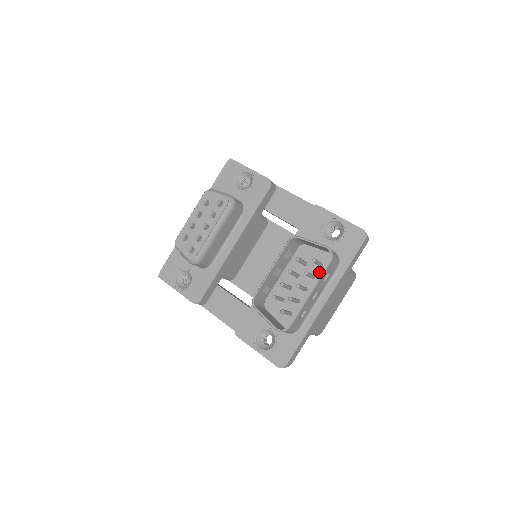
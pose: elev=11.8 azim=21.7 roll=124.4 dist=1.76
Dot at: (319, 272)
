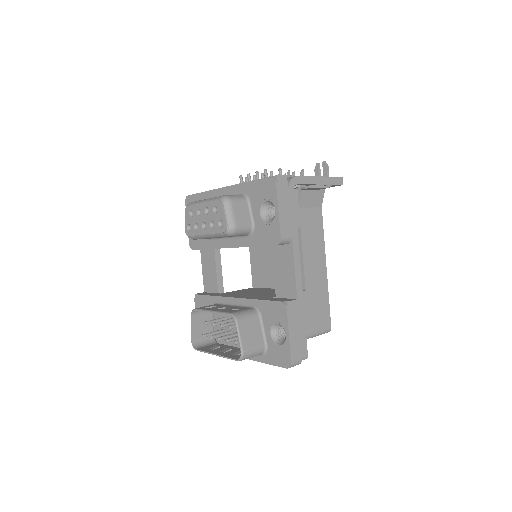
Dot at: occluded
